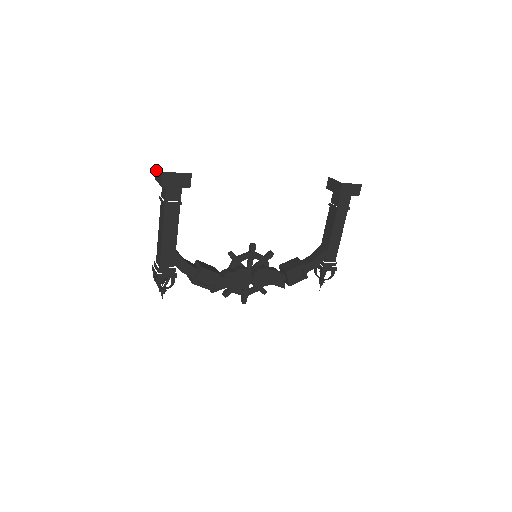
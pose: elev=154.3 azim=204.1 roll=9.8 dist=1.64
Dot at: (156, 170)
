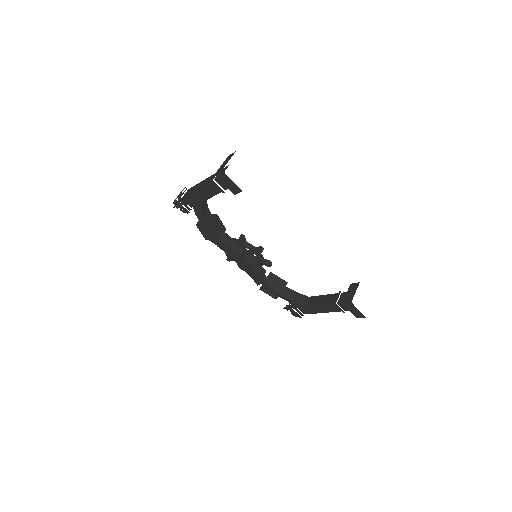
Dot at: (231, 155)
